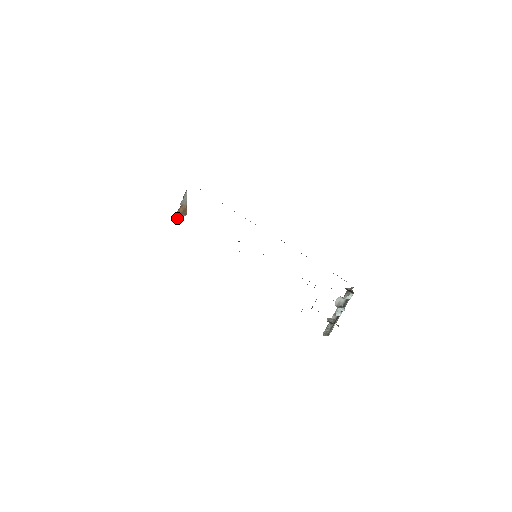
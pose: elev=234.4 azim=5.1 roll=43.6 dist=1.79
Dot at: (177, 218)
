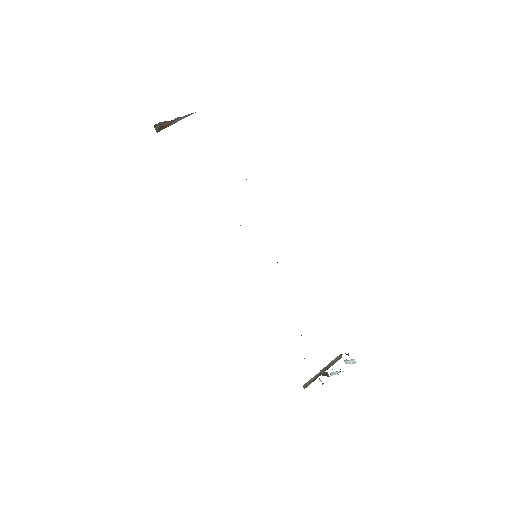
Dot at: (154, 126)
